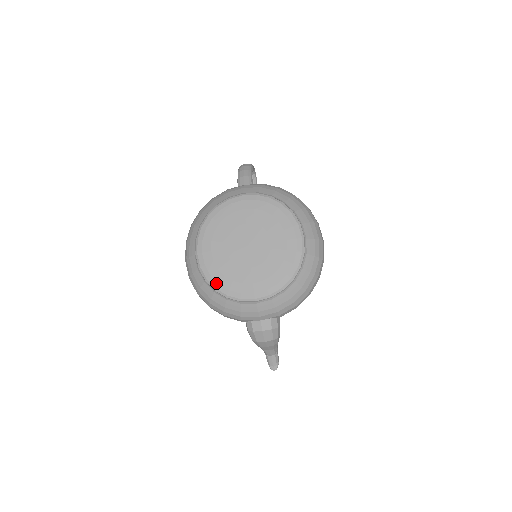
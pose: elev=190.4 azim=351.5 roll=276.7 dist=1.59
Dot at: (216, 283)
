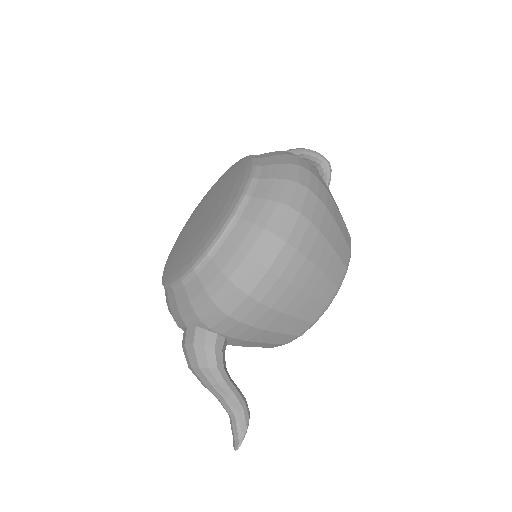
Dot at: (165, 267)
